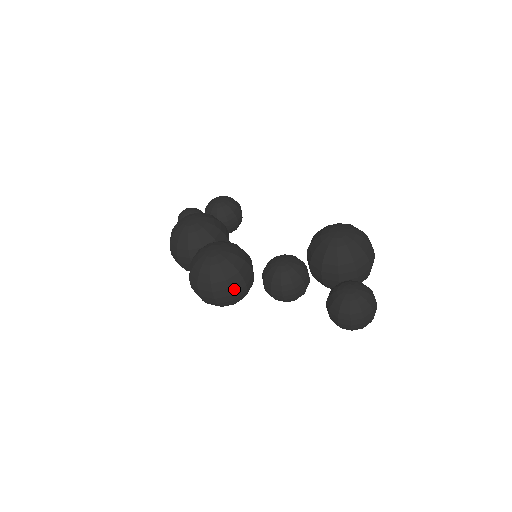
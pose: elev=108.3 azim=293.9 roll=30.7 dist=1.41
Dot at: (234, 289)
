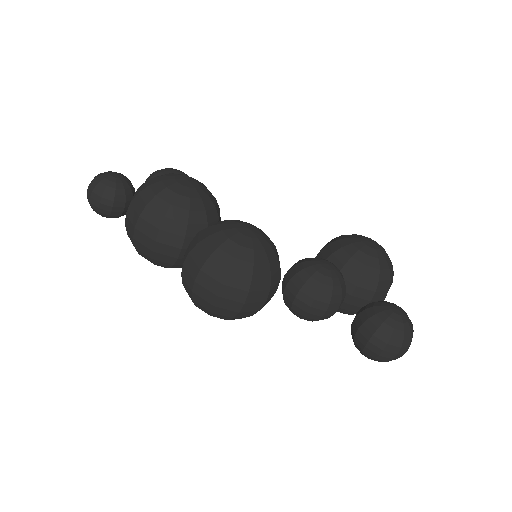
Dot at: (271, 292)
